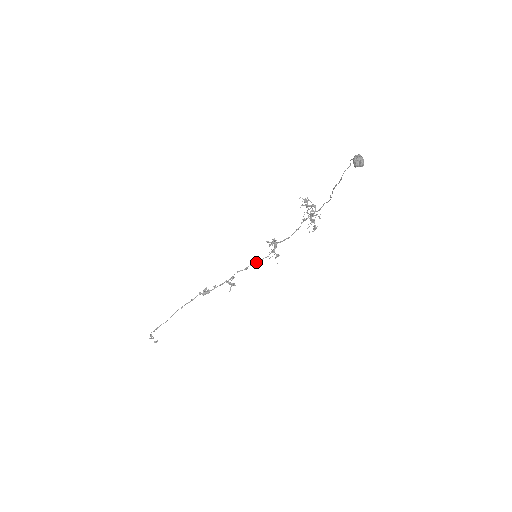
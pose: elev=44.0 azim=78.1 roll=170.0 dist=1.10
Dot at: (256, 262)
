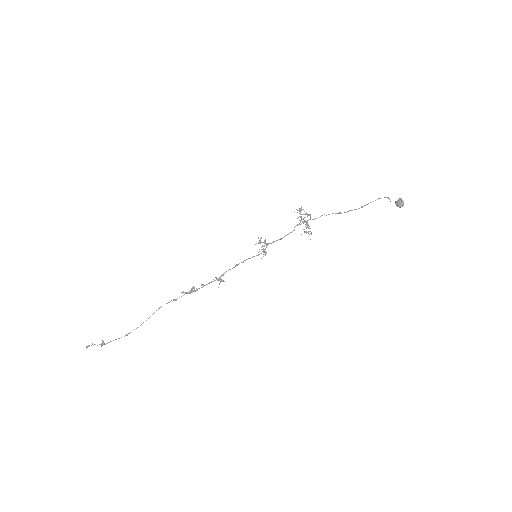
Dot at: (246, 259)
